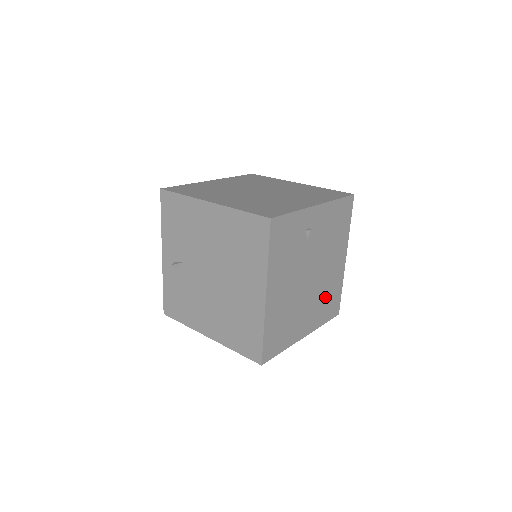
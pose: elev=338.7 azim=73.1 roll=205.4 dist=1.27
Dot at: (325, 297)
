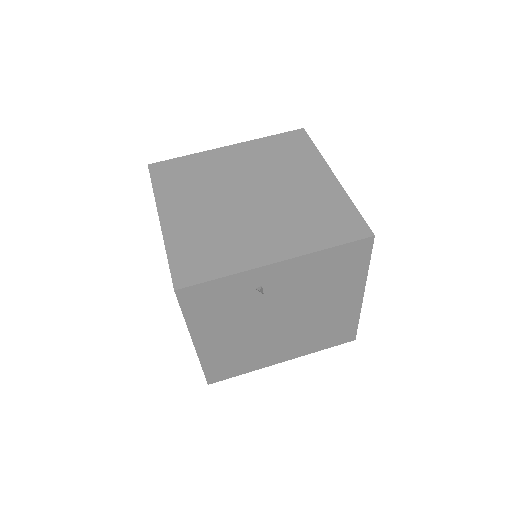
Dot at: (320, 331)
